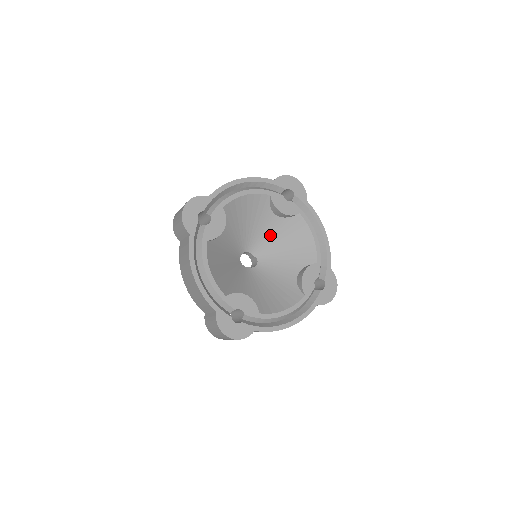
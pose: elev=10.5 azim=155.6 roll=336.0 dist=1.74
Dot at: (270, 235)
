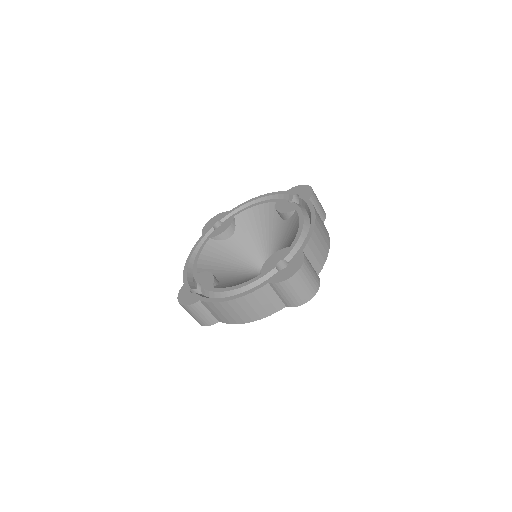
Dot at: (281, 241)
